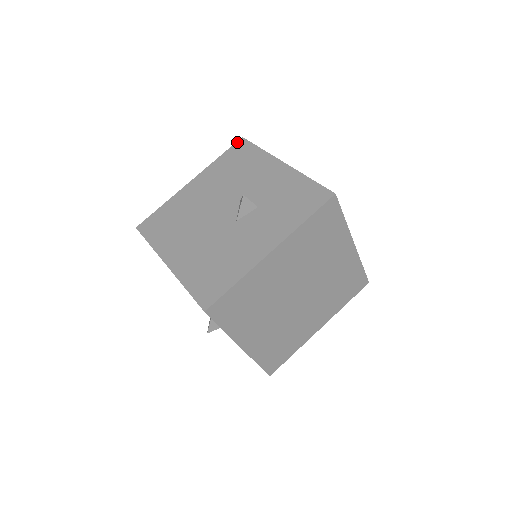
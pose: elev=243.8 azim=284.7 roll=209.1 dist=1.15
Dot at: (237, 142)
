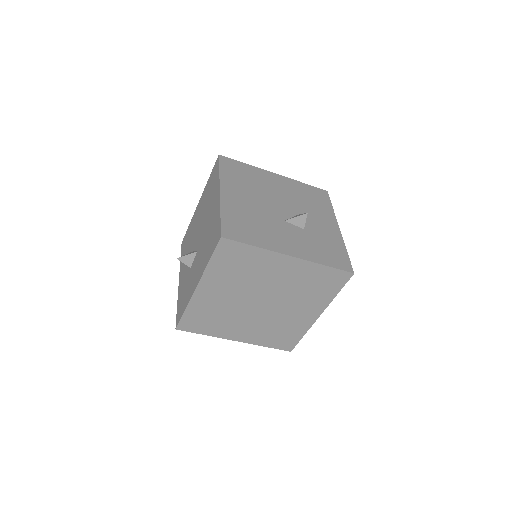
Dot at: (322, 189)
